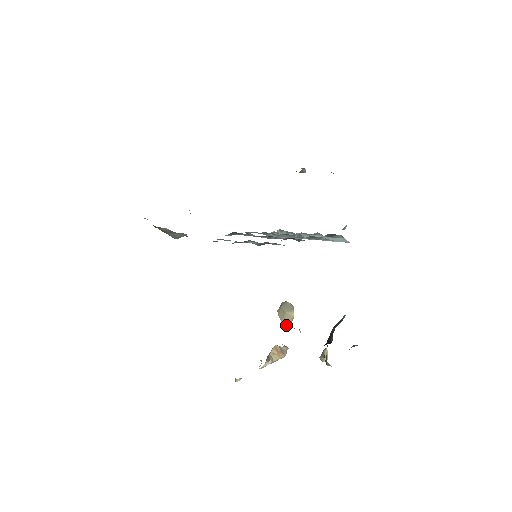
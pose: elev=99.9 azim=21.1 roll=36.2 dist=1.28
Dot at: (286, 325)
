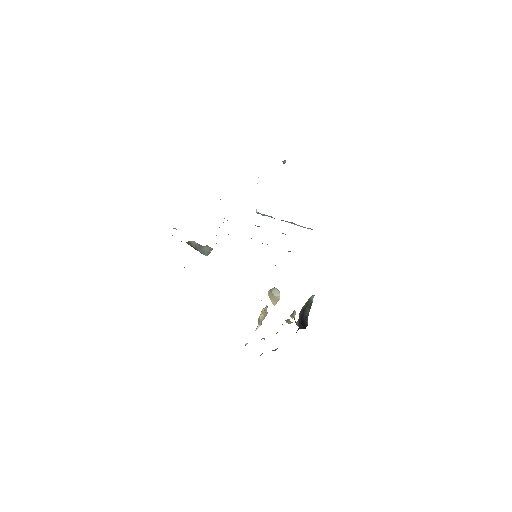
Dot at: (274, 303)
